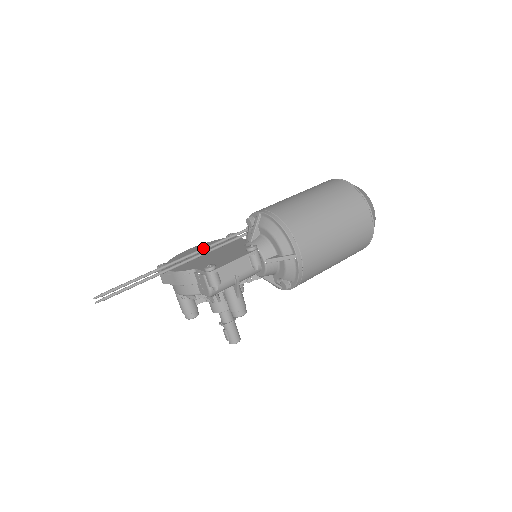
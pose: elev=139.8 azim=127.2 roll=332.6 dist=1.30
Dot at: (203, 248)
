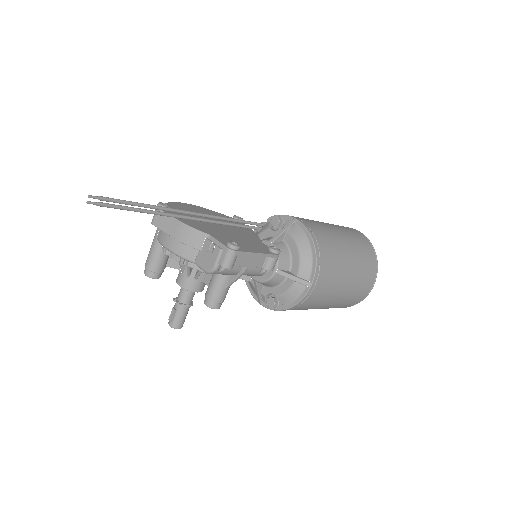
Dot at: (220, 216)
